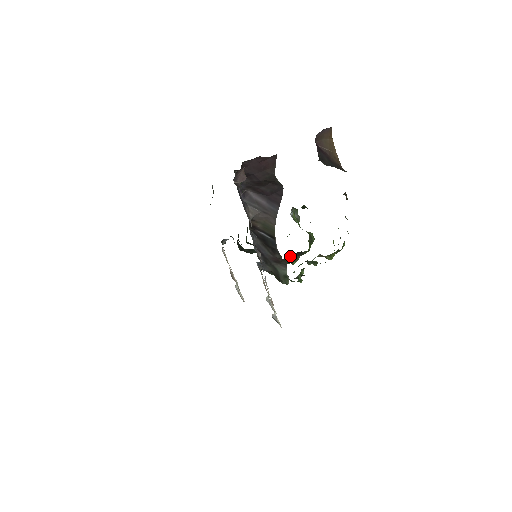
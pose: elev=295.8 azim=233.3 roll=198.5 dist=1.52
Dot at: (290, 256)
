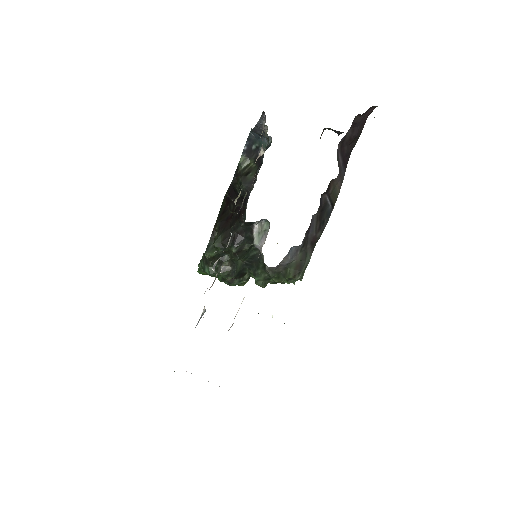
Dot at: occluded
